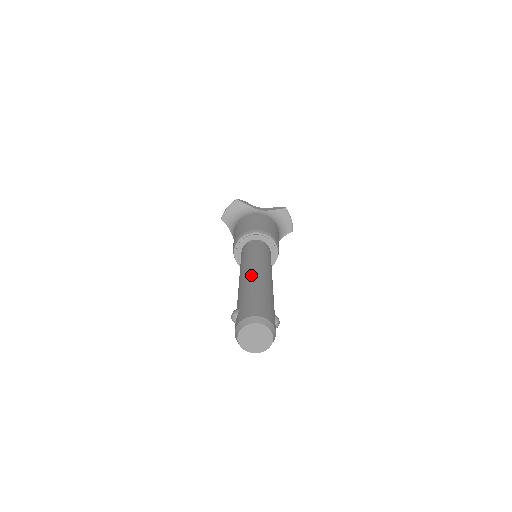
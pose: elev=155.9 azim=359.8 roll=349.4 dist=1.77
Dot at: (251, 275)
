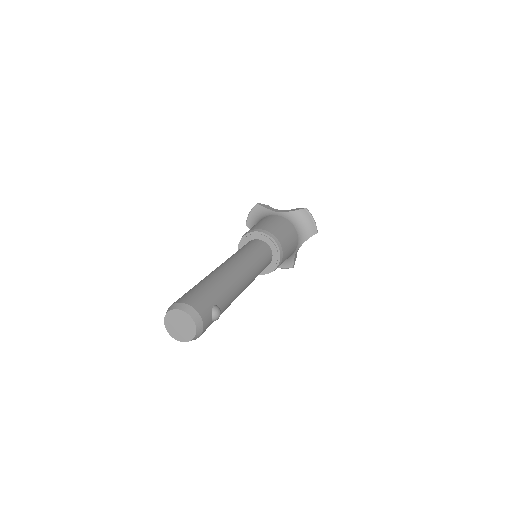
Dot at: (216, 269)
